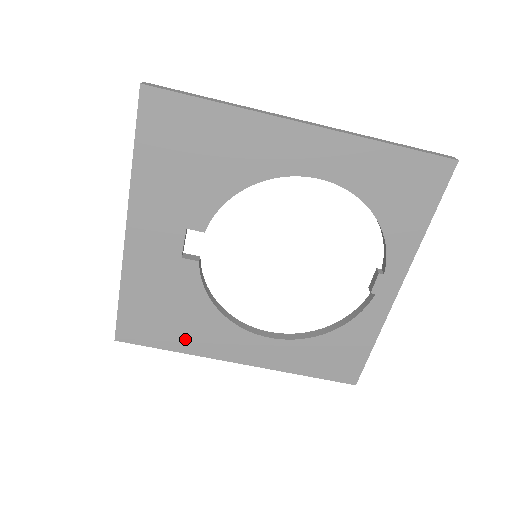
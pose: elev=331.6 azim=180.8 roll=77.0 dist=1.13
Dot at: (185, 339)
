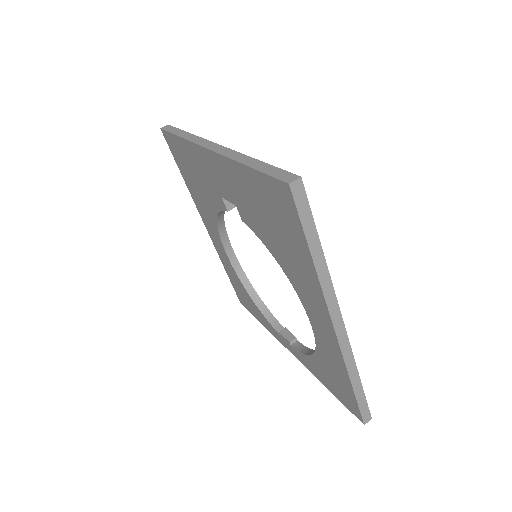
Dot at: (192, 189)
